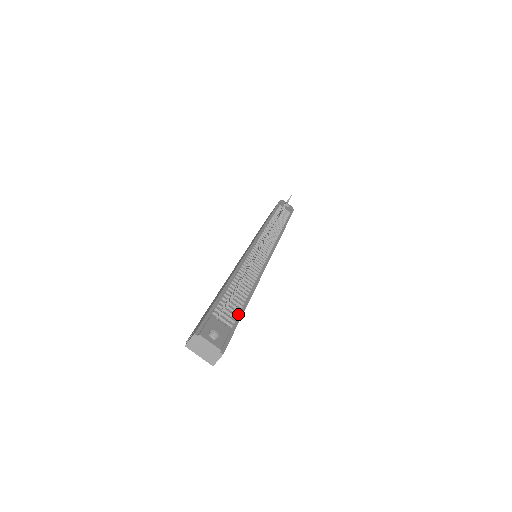
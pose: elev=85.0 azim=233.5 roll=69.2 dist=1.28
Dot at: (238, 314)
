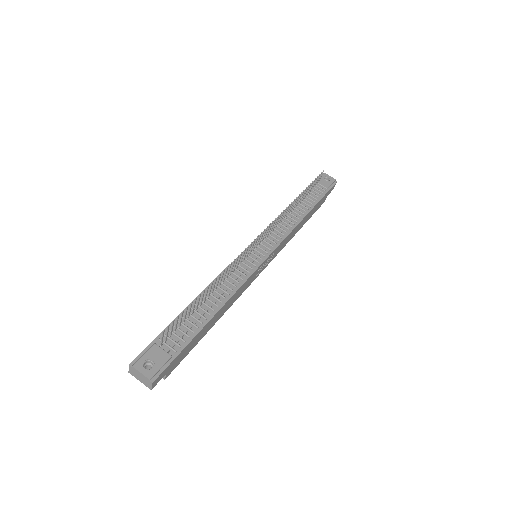
Dot at: (188, 337)
